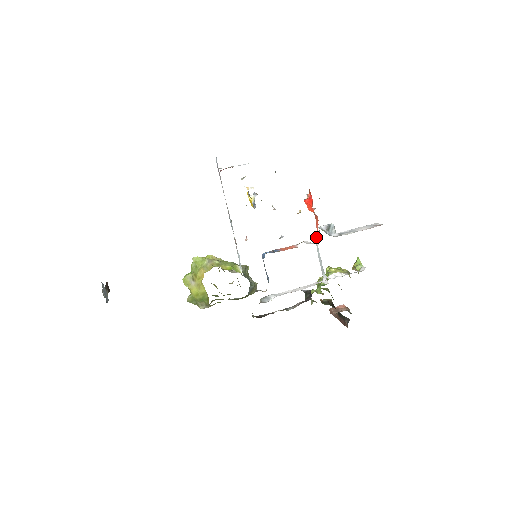
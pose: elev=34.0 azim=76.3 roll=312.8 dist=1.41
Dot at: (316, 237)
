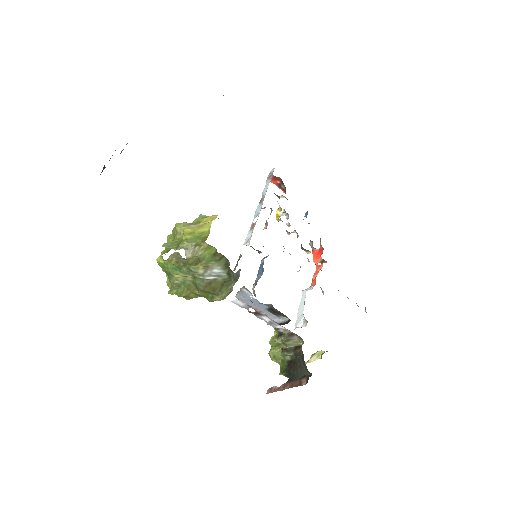
Dot at: (306, 289)
